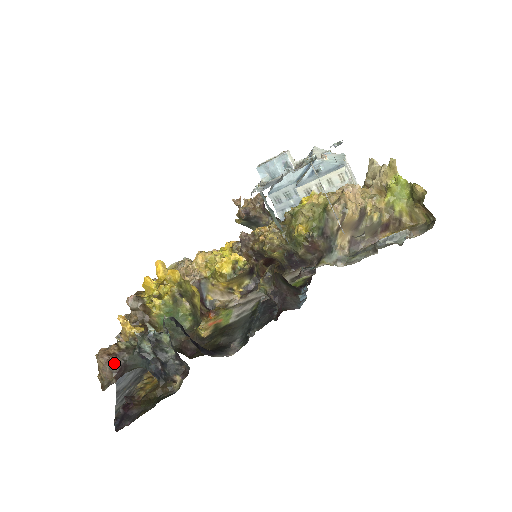
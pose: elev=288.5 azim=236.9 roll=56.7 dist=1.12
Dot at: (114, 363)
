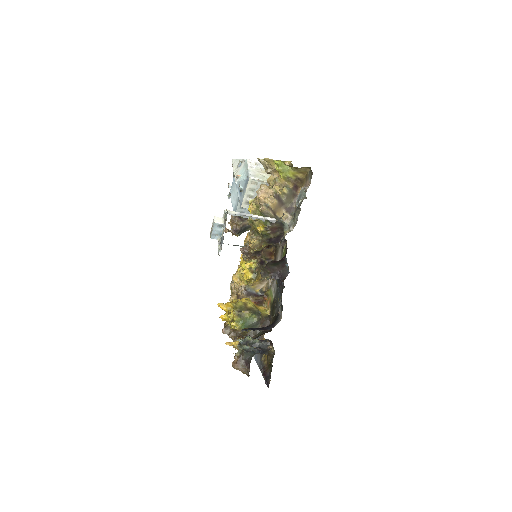
Dot at: (241, 364)
